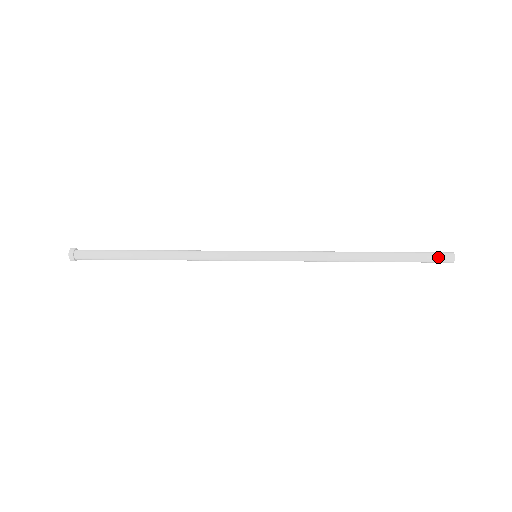
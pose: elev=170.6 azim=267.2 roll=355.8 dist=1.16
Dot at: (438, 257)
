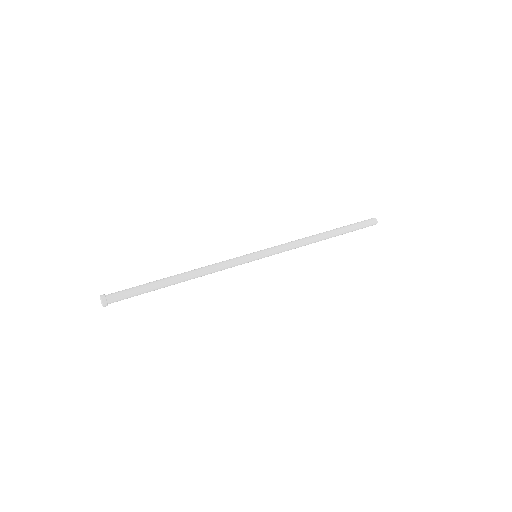
Dot at: occluded
